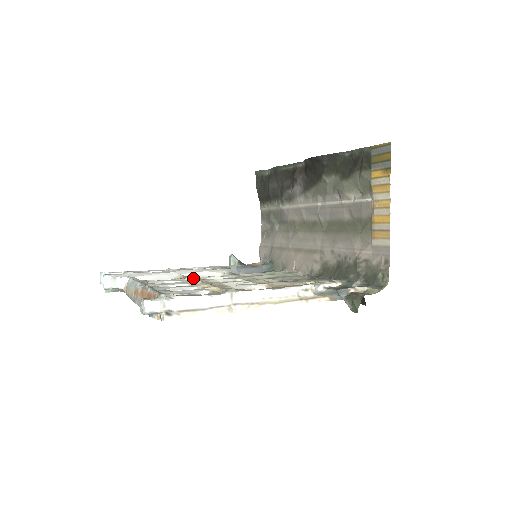
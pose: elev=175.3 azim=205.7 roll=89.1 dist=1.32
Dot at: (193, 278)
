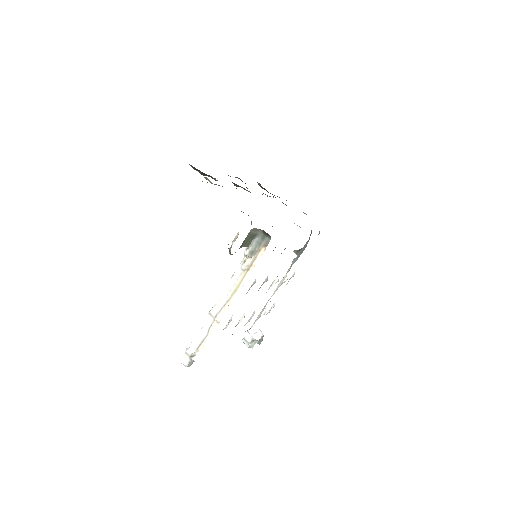
Dot at: occluded
